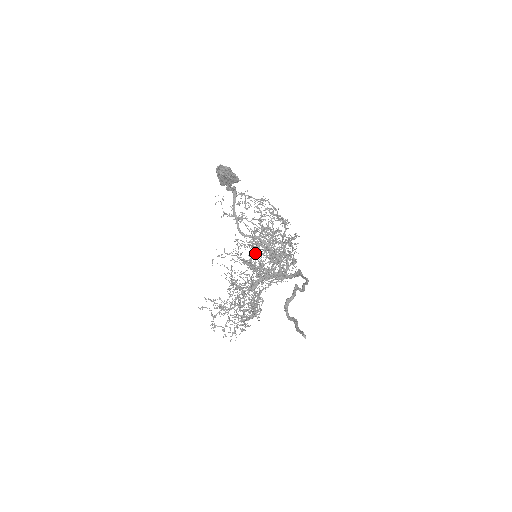
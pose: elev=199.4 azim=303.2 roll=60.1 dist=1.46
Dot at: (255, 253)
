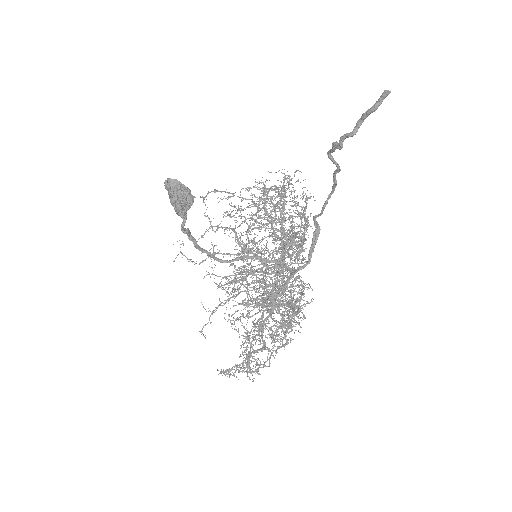
Dot at: (258, 201)
